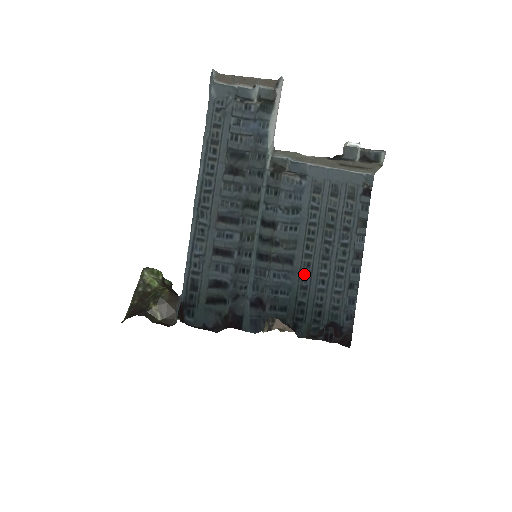
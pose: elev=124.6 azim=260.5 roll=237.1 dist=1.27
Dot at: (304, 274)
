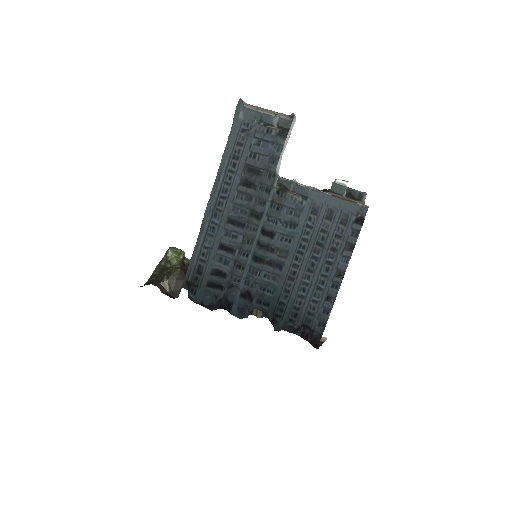
Dot at: (289, 280)
